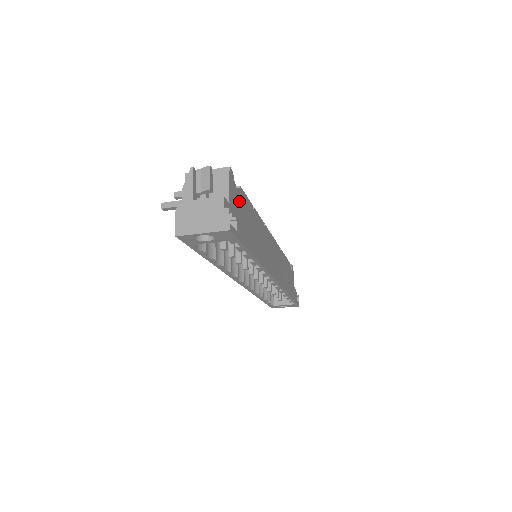
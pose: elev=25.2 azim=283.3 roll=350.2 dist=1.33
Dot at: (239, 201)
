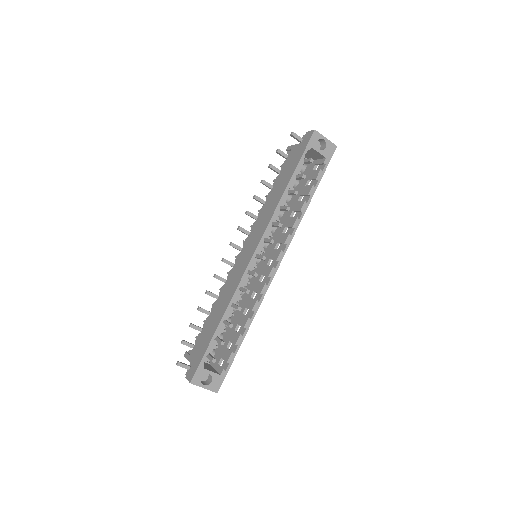
Dot at: occluded
